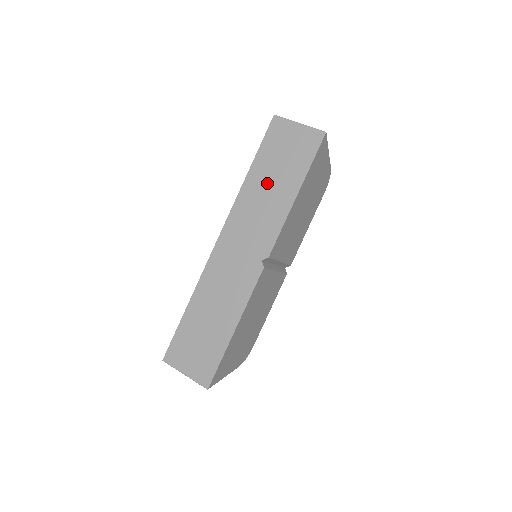
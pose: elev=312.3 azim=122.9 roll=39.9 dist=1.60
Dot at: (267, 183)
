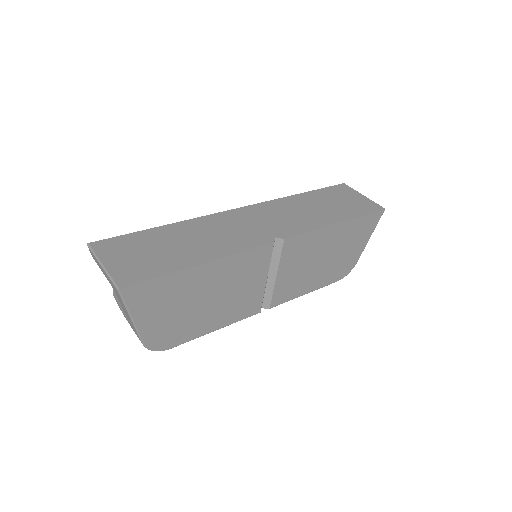
Dot at: (315, 205)
